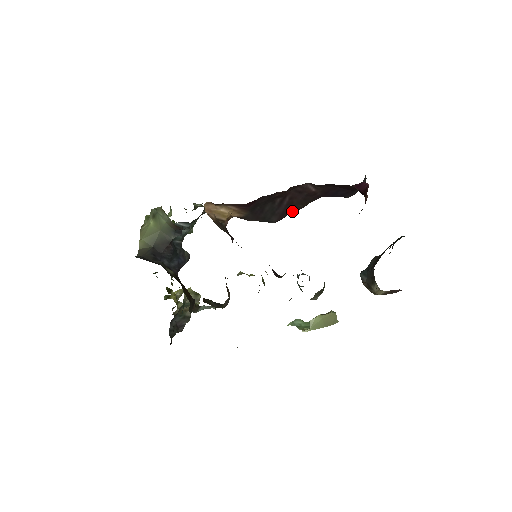
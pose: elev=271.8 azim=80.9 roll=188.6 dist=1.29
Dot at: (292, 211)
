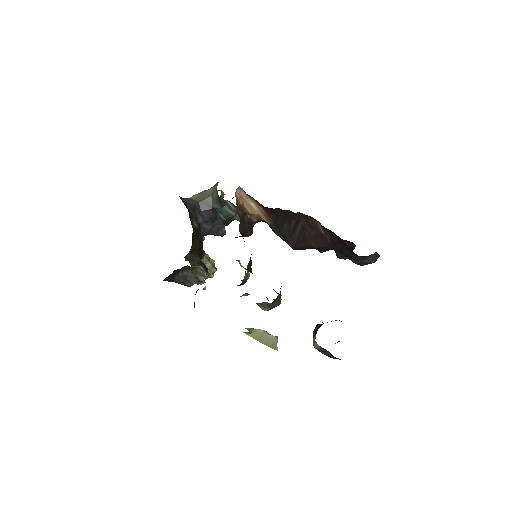
Dot at: (305, 244)
